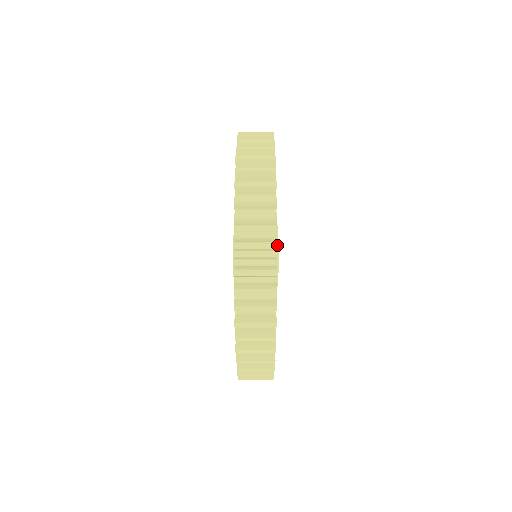
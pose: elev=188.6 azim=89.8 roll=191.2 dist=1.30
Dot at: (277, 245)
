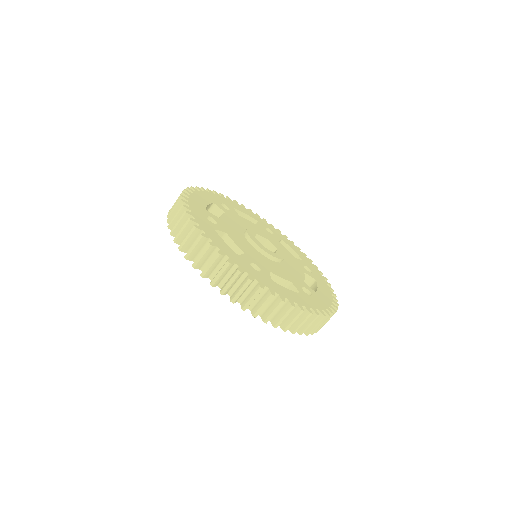
Dot at: occluded
